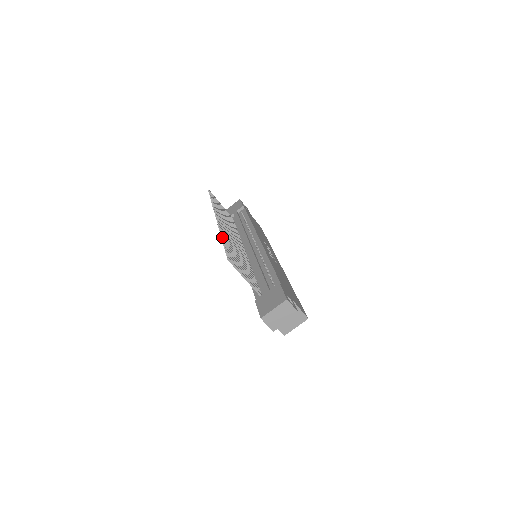
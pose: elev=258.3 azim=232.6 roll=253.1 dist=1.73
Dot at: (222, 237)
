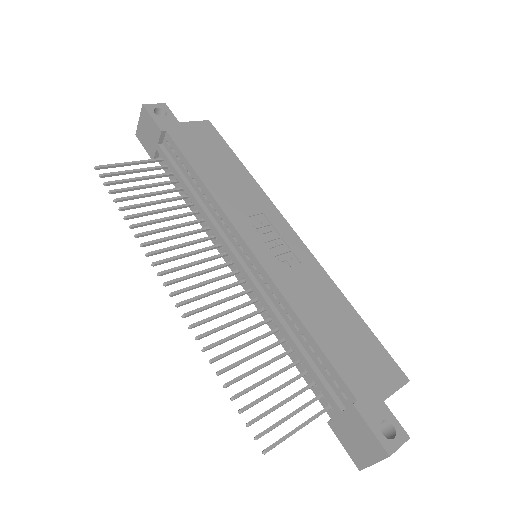
Dot at: (216, 373)
